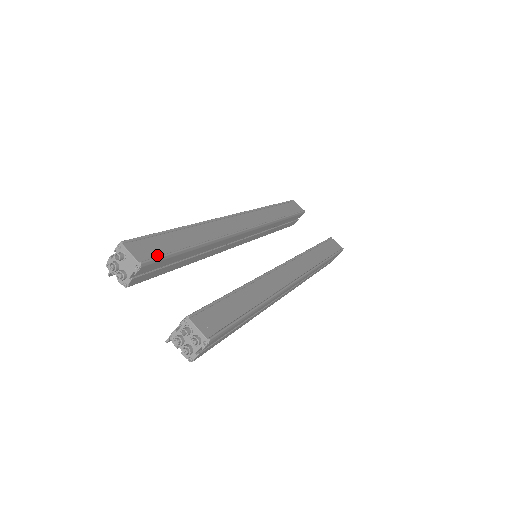
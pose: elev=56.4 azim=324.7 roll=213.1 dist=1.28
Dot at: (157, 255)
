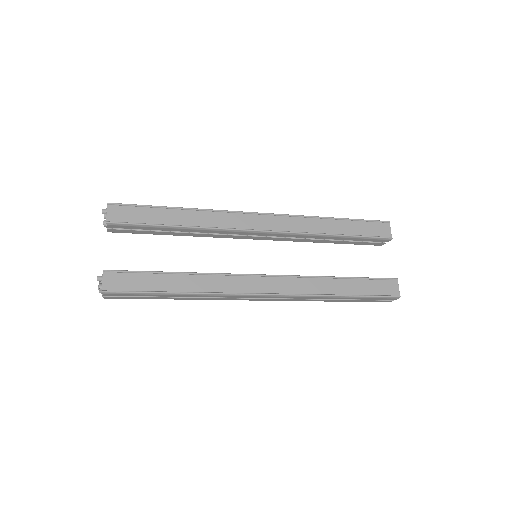
Dot at: (128, 221)
